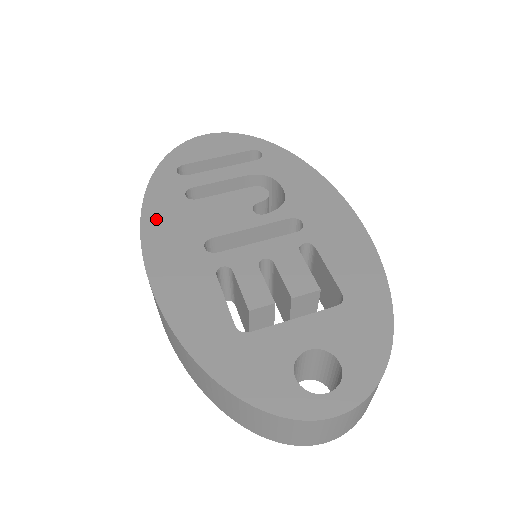
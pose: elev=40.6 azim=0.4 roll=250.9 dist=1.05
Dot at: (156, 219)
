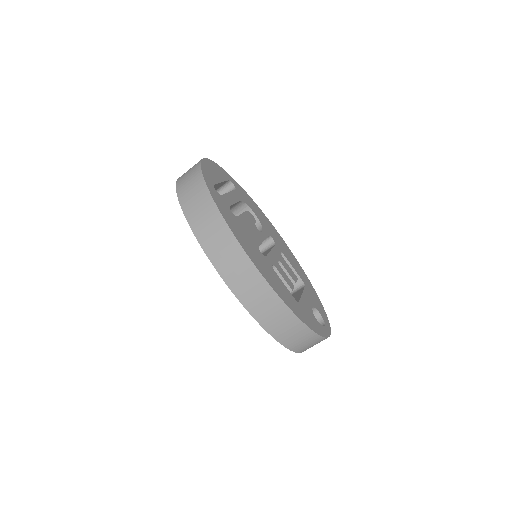
Dot at: (235, 230)
